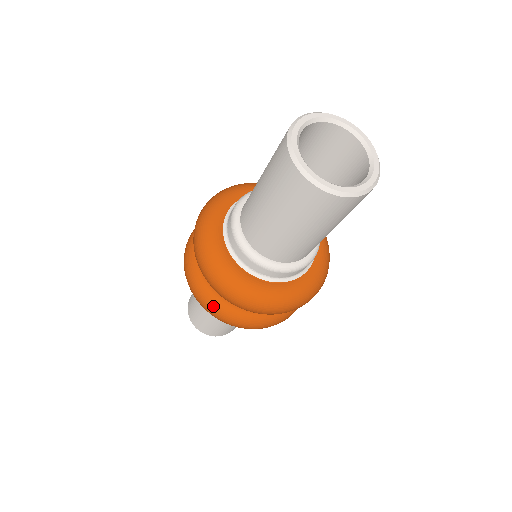
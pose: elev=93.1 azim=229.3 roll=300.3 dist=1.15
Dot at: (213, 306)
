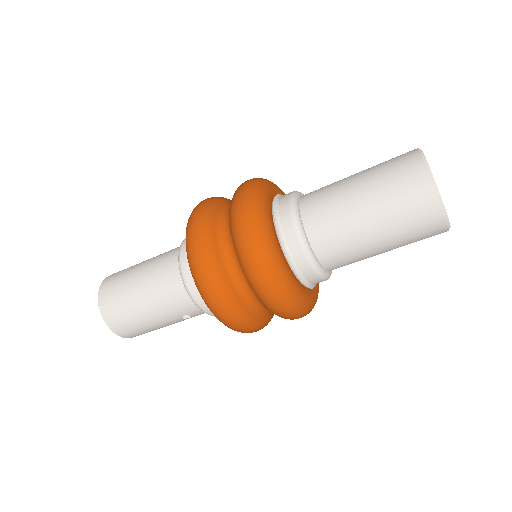
Dot at: (206, 239)
